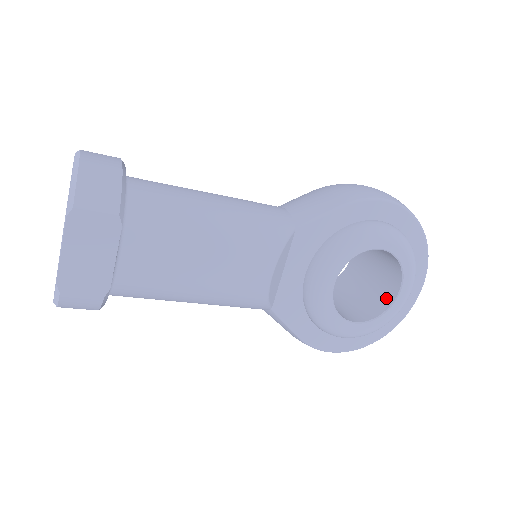
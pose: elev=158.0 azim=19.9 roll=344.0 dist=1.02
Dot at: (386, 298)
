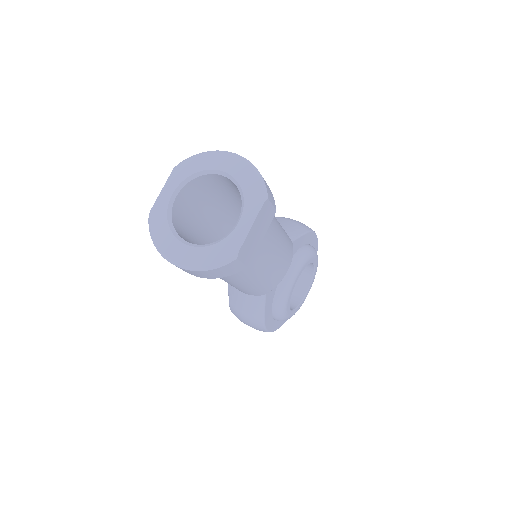
Dot at: (297, 296)
